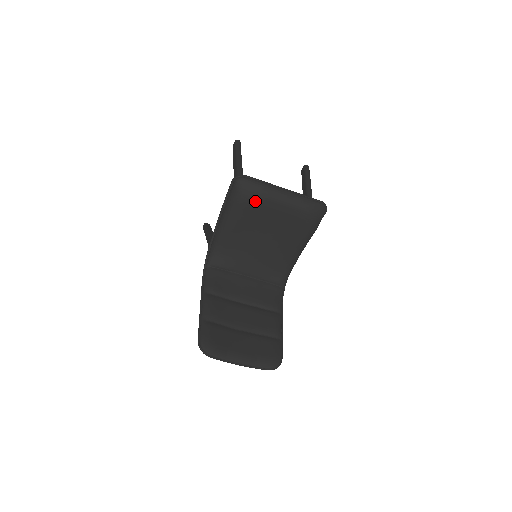
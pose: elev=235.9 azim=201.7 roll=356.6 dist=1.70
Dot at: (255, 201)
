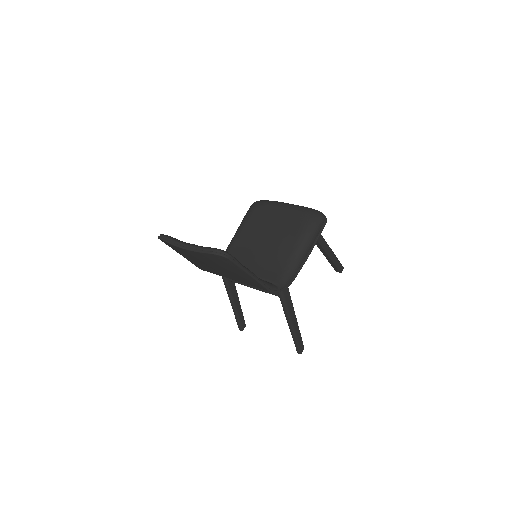
Dot at: (262, 207)
